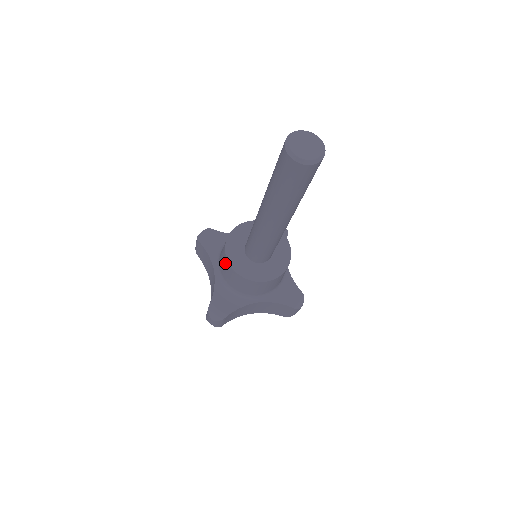
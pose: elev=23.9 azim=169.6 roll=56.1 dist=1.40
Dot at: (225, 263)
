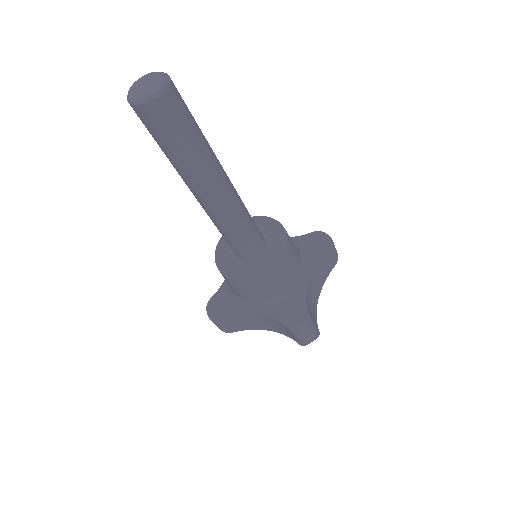
Dot at: occluded
